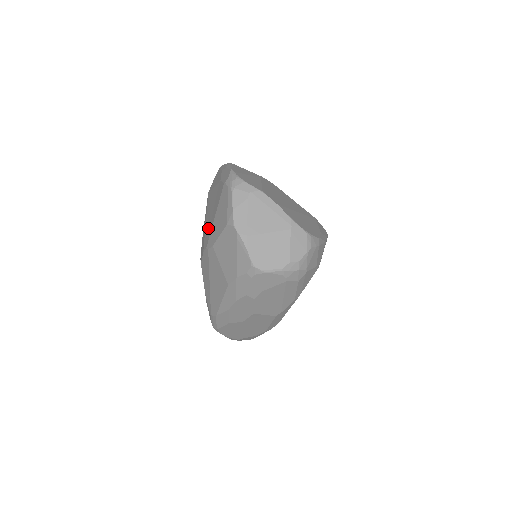
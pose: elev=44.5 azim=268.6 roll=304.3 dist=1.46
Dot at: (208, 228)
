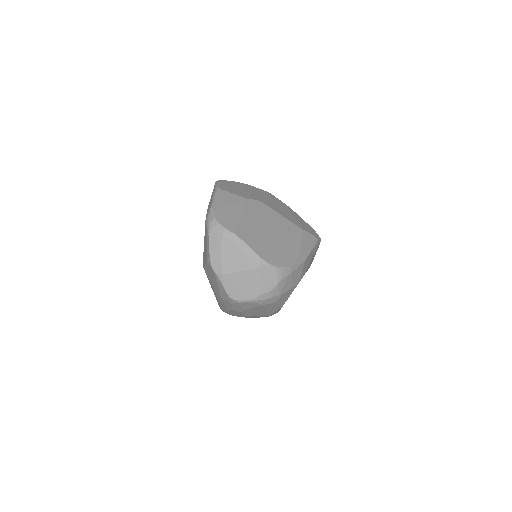
Dot at: occluded
